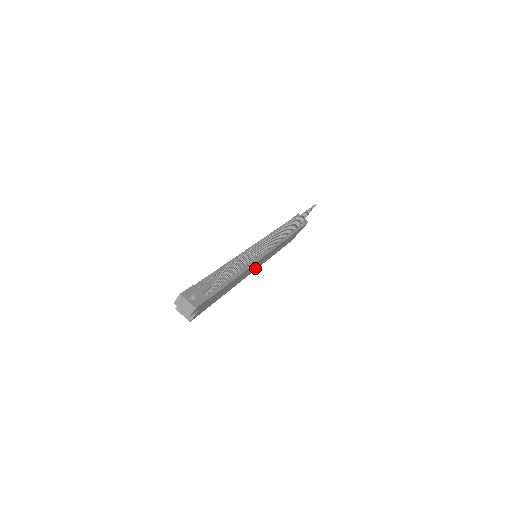
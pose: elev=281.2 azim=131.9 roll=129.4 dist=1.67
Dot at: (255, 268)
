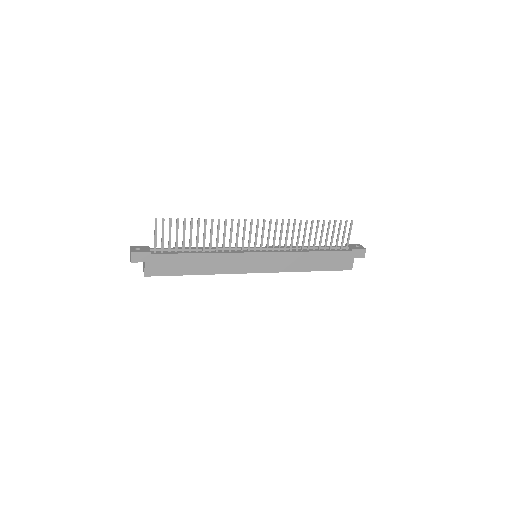
Dot at: (257, 269)
